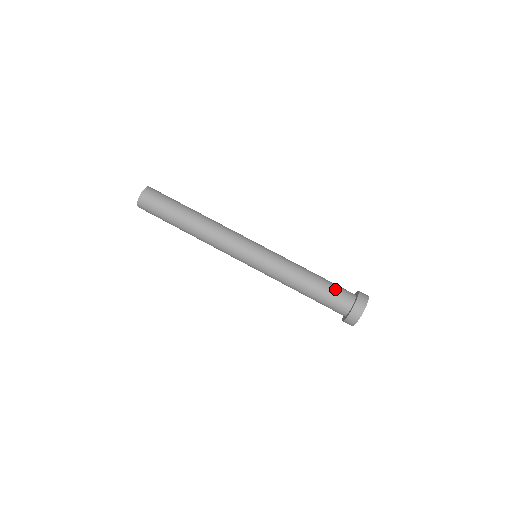
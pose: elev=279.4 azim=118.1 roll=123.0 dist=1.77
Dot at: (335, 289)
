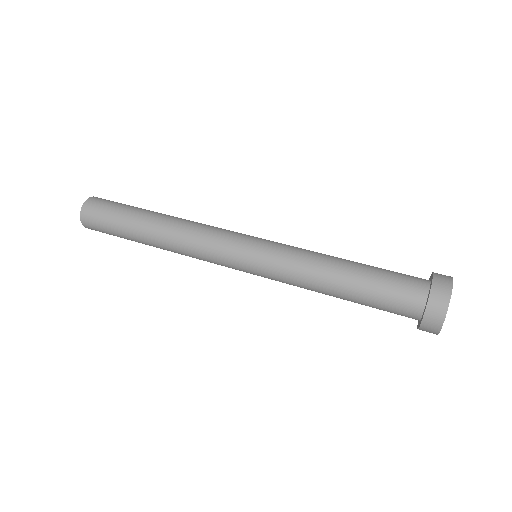
Dot at: (391, 273)
